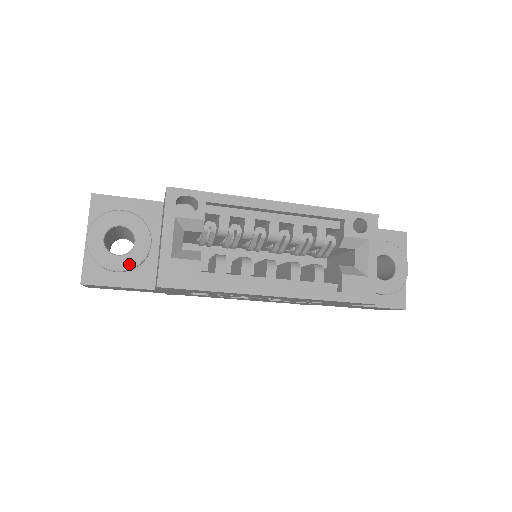
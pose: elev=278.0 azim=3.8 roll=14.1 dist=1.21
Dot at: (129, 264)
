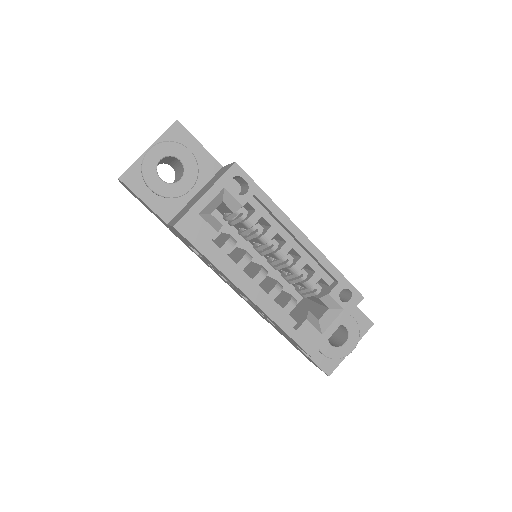
Dot at: (164, 192)
